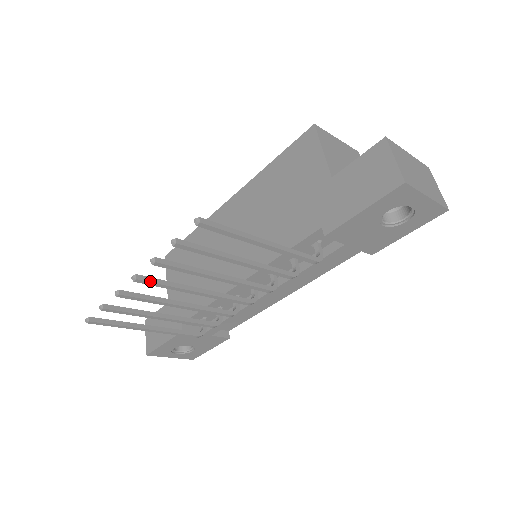
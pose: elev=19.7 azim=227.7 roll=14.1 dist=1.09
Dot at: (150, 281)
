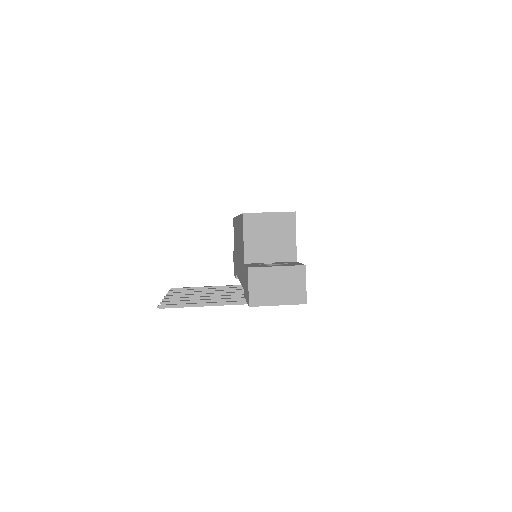
Dot at: occluded
